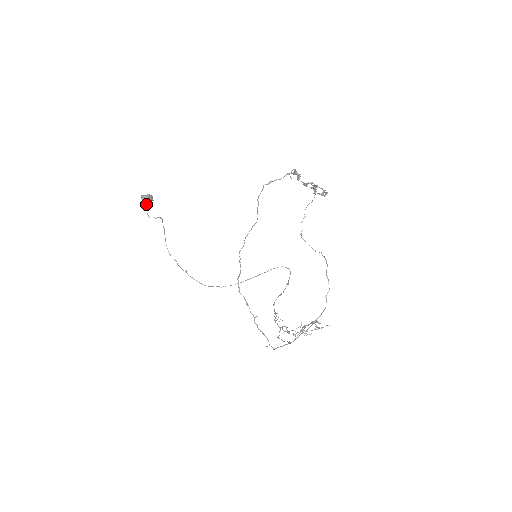
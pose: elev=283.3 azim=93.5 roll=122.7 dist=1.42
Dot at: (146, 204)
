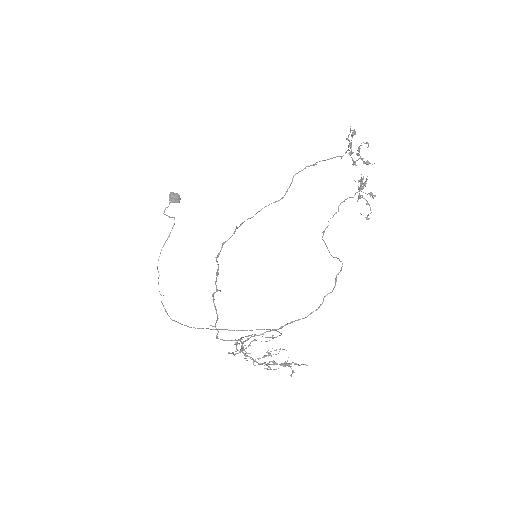
Dot at: (170, 202)
